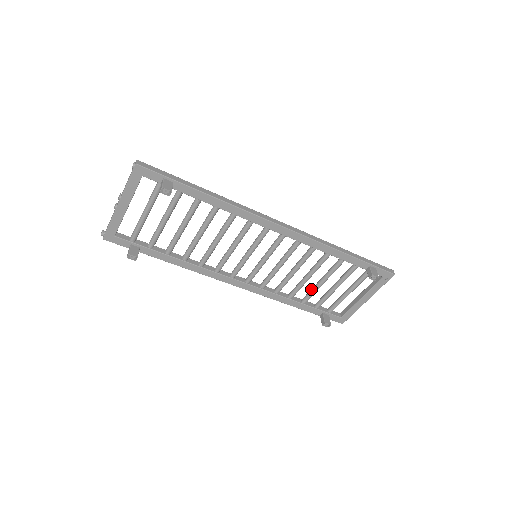
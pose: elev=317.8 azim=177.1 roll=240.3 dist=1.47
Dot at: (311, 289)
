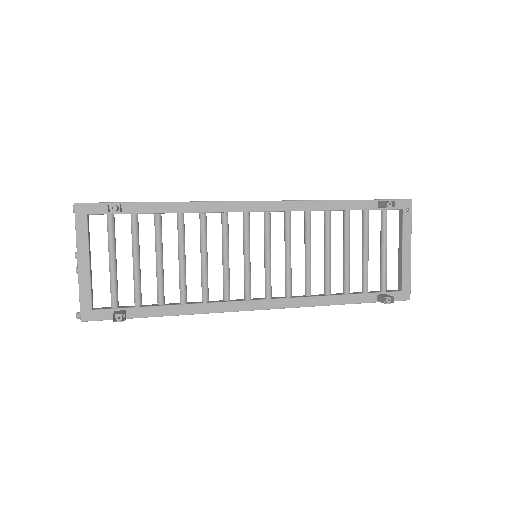
Dot at: occluded
